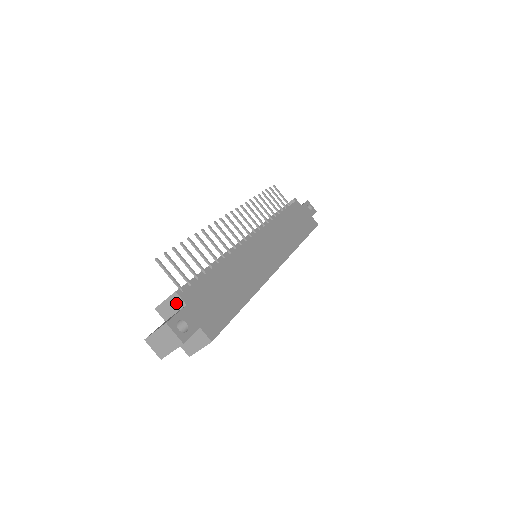
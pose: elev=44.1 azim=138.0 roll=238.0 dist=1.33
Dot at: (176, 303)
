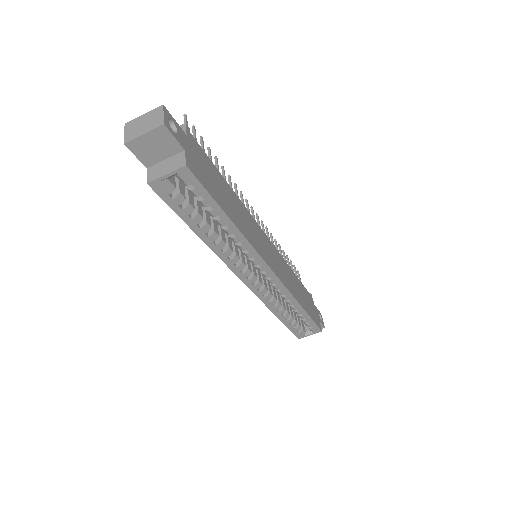
Dot at: occluded
